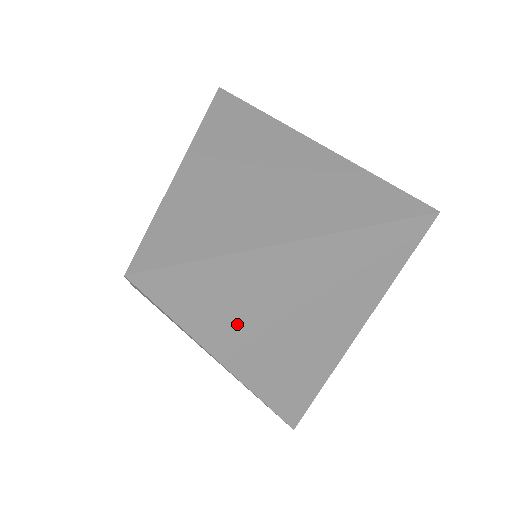
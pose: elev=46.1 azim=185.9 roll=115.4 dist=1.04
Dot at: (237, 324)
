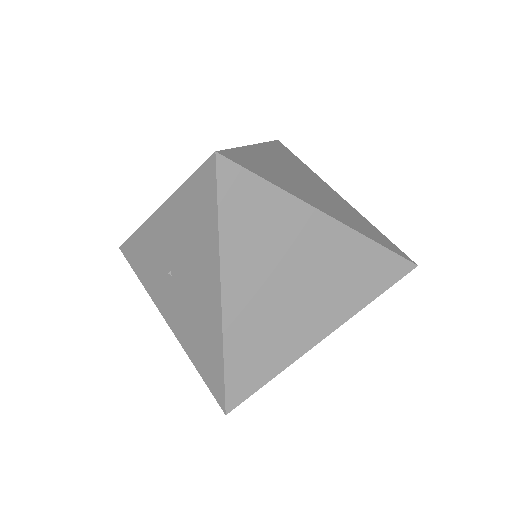
Dot at: (295, 187)
